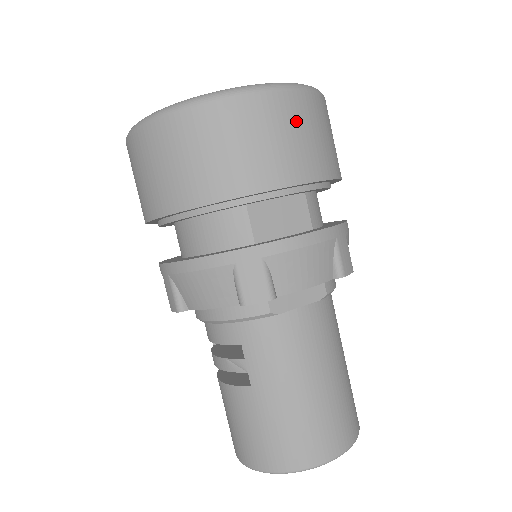
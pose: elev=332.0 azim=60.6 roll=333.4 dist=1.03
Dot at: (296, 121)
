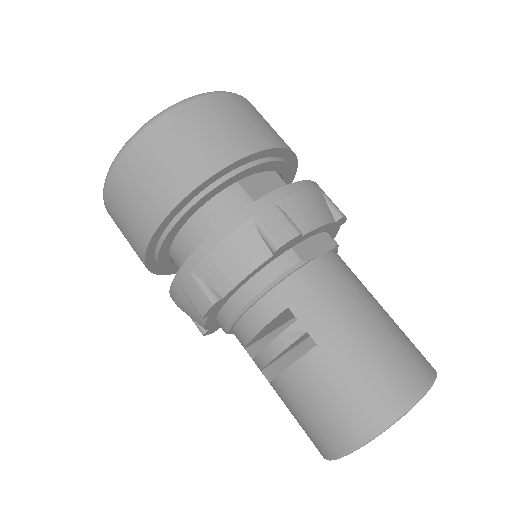
Dot at: (249, 111)
